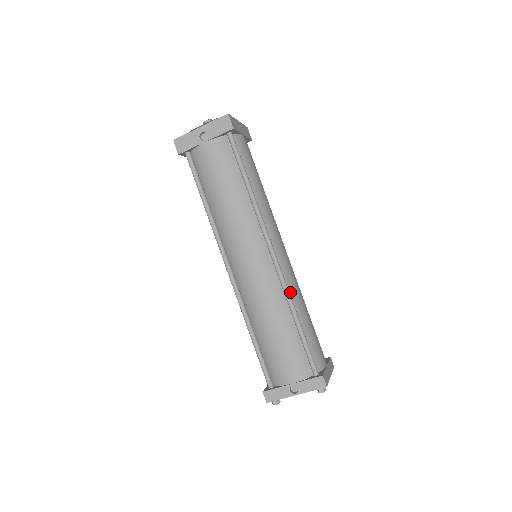
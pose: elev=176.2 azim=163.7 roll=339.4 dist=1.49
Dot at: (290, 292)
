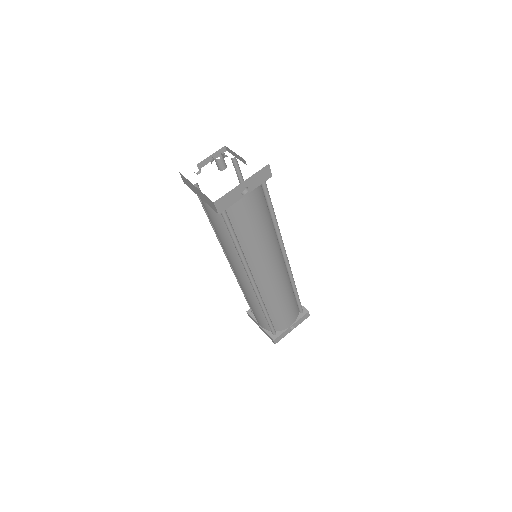
Dot at: occluded
